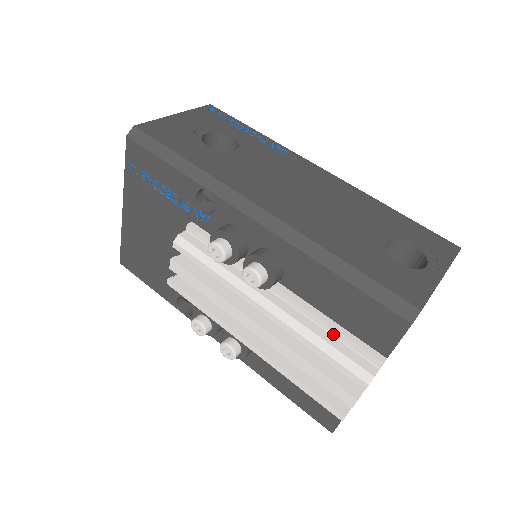
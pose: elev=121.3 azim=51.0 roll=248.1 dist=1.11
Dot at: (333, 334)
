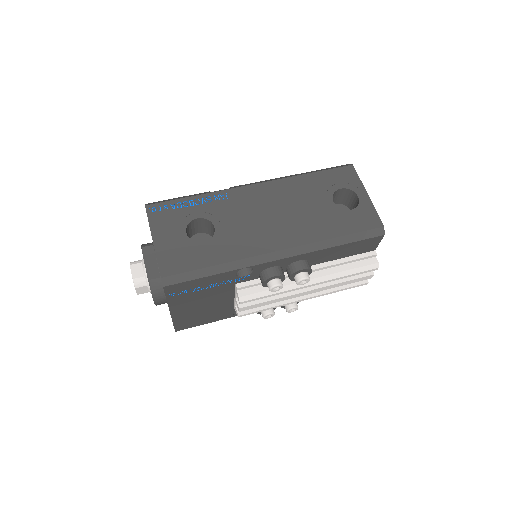
Dot at: (348, 263)
